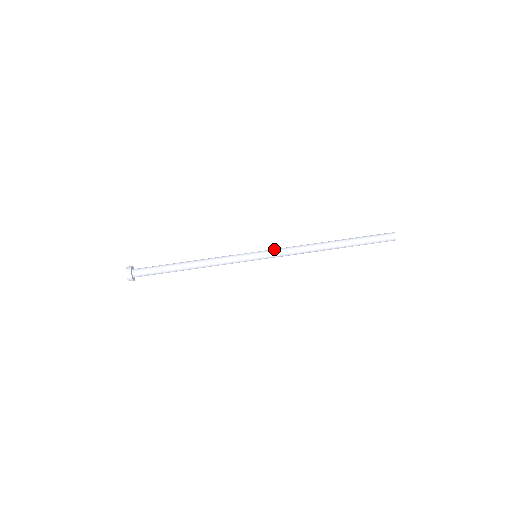
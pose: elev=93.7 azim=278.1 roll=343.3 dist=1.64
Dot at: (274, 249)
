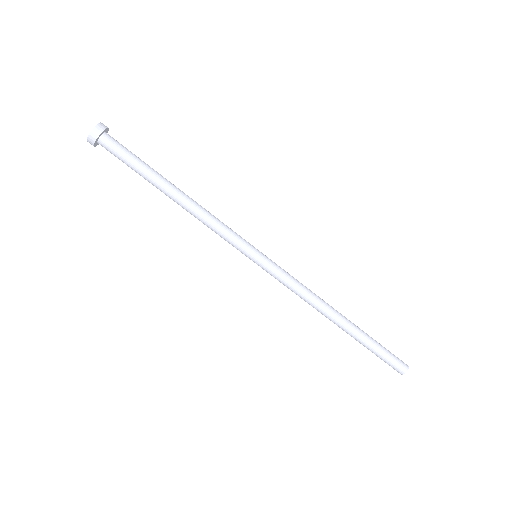
Dot at: occluded
